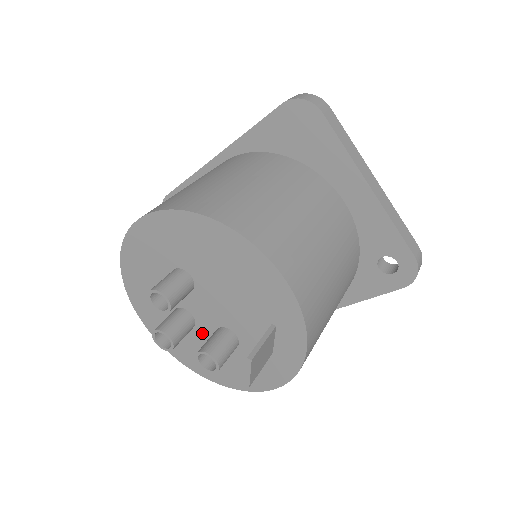
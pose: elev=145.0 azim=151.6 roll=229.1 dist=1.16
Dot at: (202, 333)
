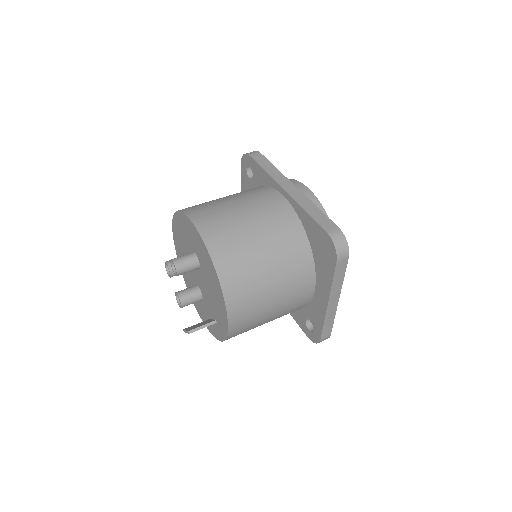
Dot at: (192, 275)
